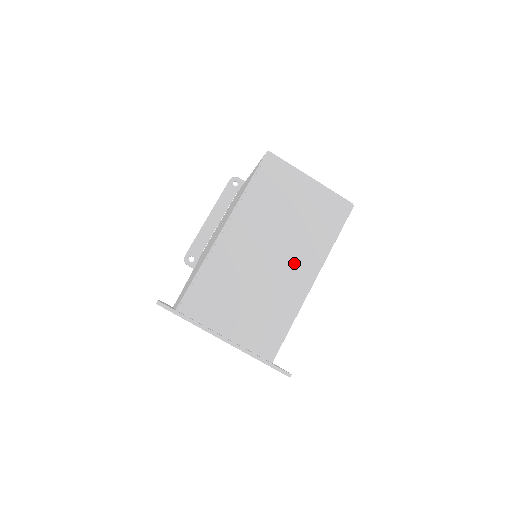
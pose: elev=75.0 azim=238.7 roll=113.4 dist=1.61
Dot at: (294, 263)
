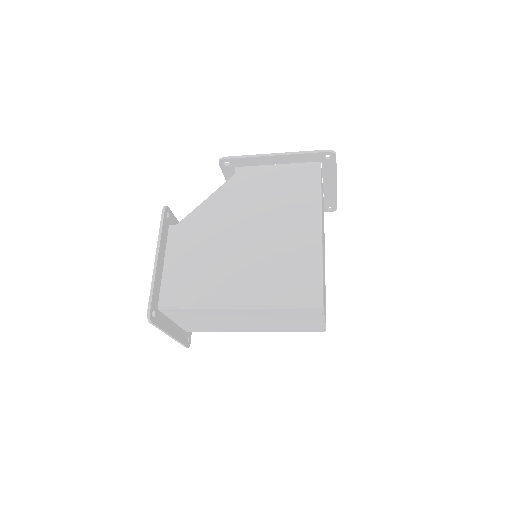
Dot at: (255, 327)
